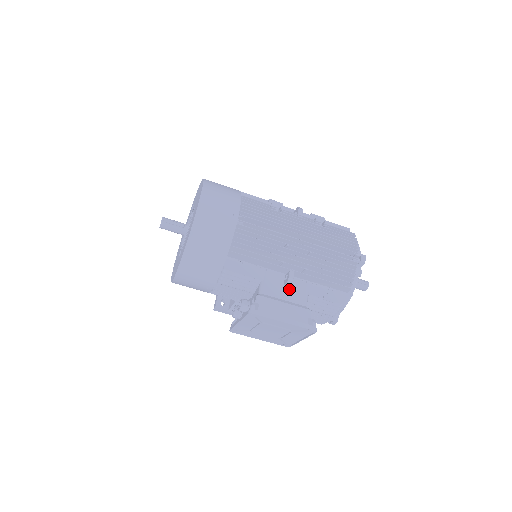
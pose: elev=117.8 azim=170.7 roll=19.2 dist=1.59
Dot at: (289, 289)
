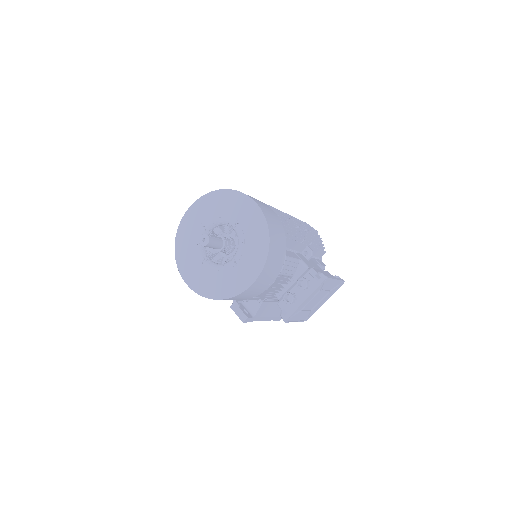
Dot at: (310, 262)
